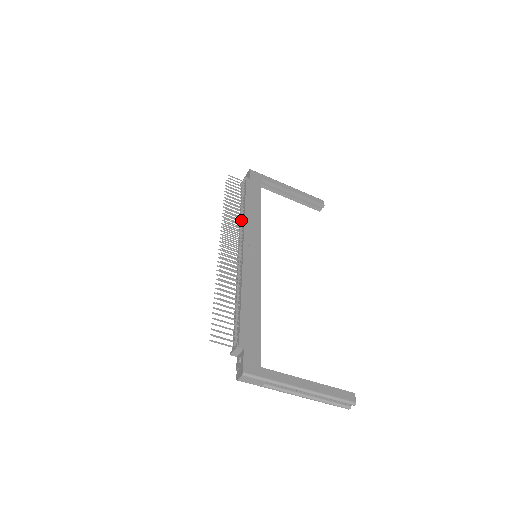
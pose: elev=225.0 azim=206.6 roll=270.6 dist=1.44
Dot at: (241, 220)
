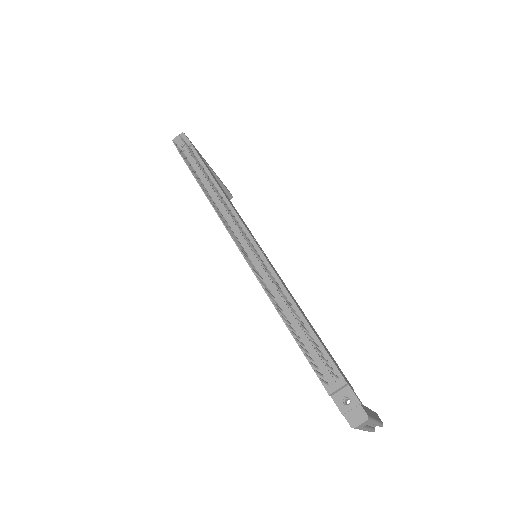
Dot at: (222, 204)
